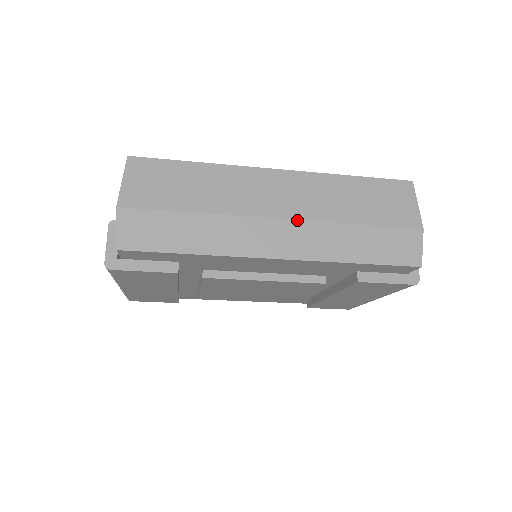
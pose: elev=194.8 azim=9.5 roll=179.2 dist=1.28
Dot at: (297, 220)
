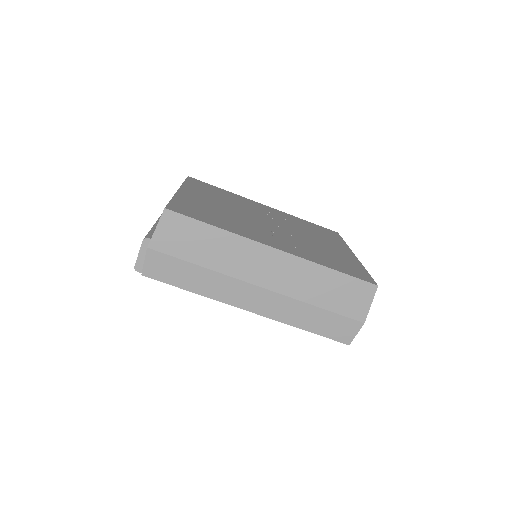
Dot at: (273, 292)
